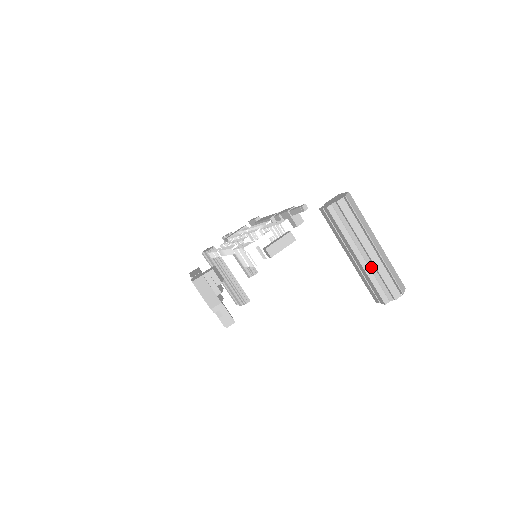
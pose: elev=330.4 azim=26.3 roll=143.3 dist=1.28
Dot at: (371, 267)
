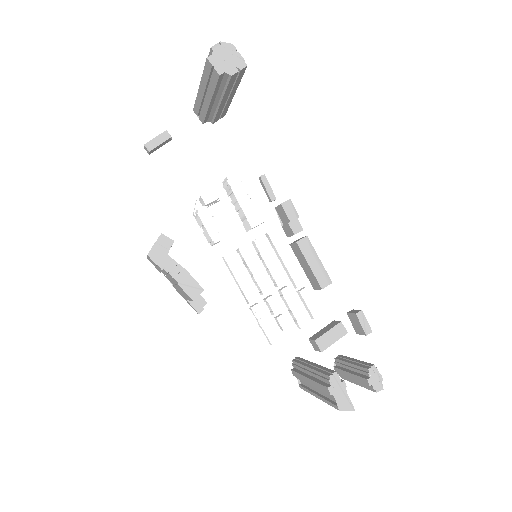
Dot at: occluded
